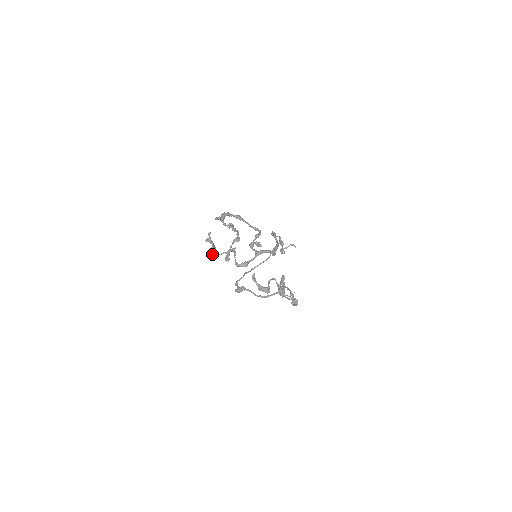
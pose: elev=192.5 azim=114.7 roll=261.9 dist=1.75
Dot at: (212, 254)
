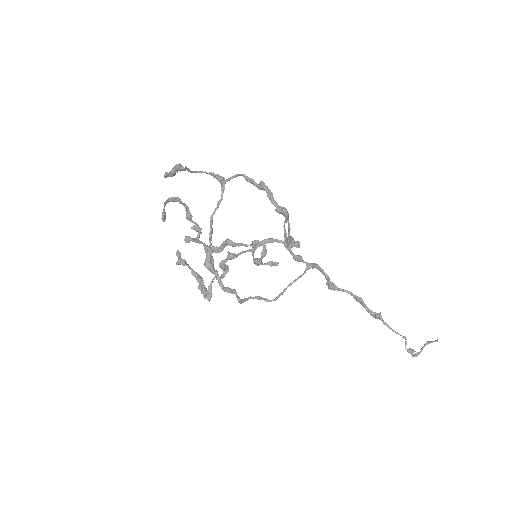
Dot at: (205, 295)
